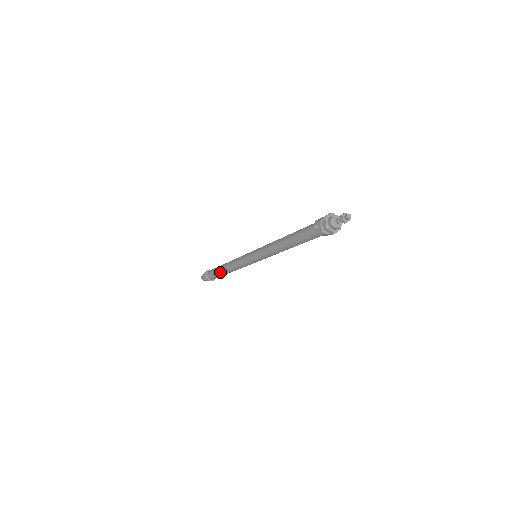
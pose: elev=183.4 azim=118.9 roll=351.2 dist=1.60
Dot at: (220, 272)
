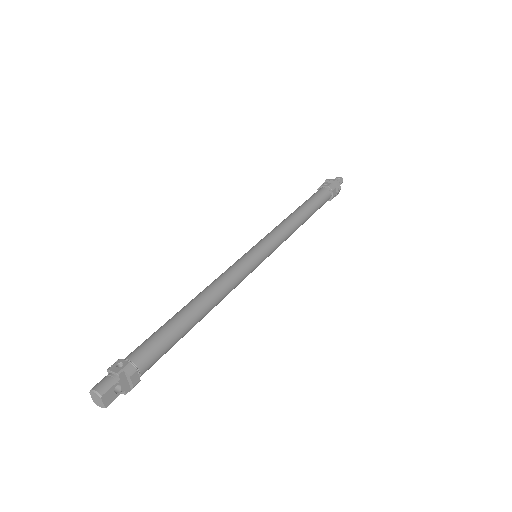
Dot at: (182, 318)
